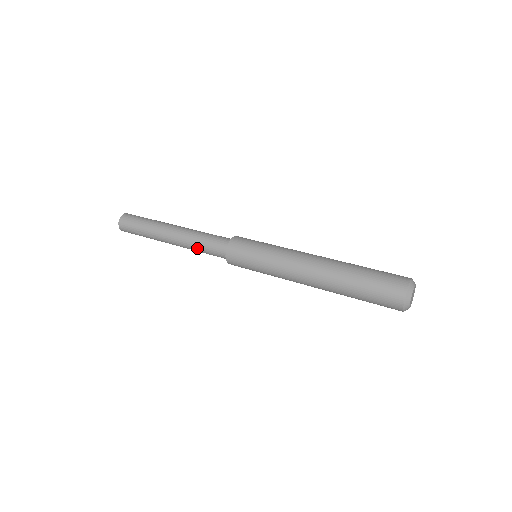
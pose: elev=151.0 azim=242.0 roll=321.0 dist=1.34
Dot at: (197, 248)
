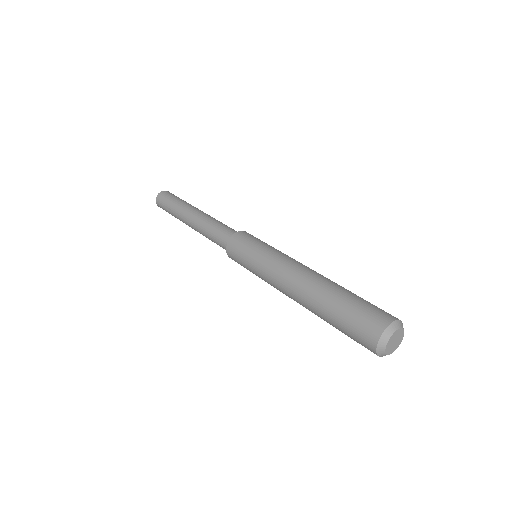
Dot at: (207, 234)
